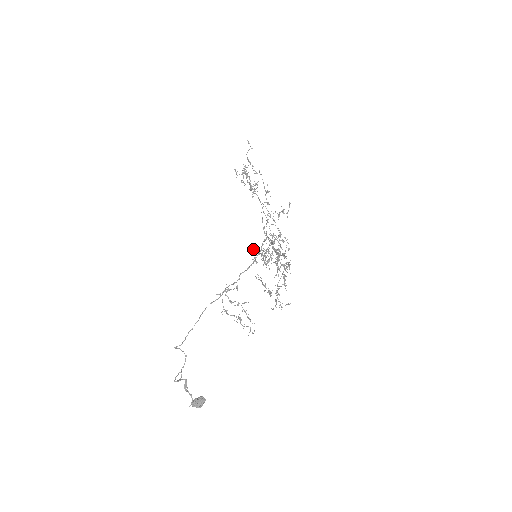
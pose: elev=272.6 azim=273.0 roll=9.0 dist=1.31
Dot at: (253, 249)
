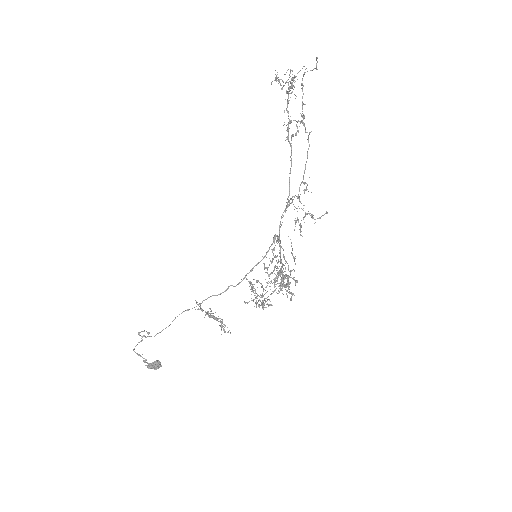
Dot at: occluded
